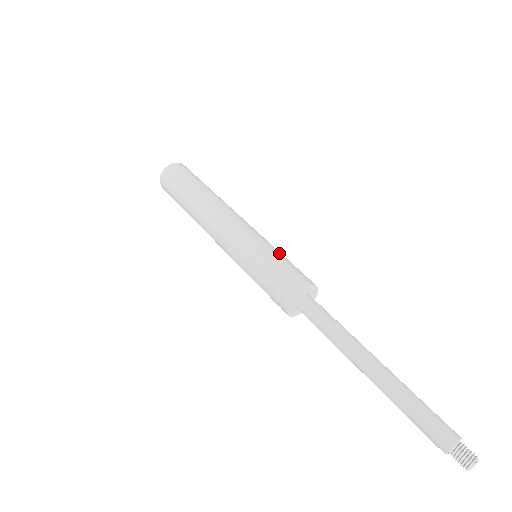
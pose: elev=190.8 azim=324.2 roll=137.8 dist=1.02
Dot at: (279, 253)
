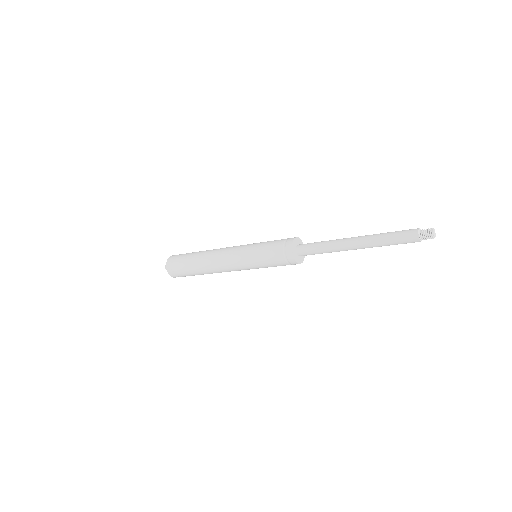
Dot at: occluded
